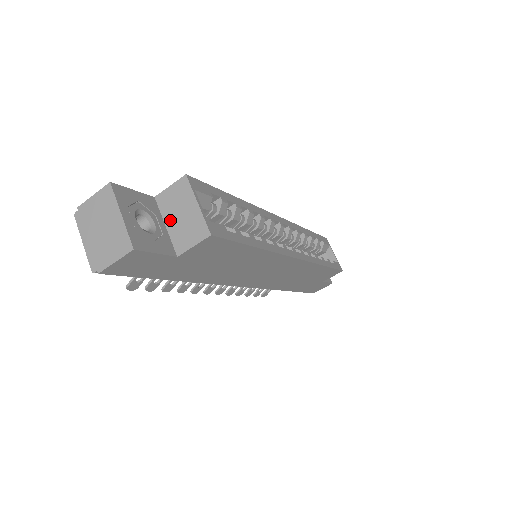
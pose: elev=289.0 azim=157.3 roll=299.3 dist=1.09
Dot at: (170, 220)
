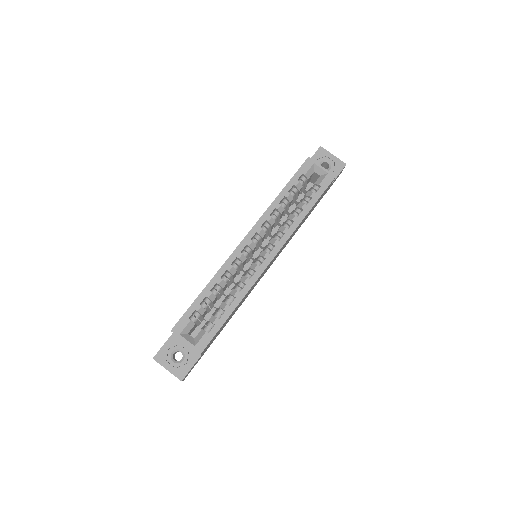
Dot at: (186, 343)
